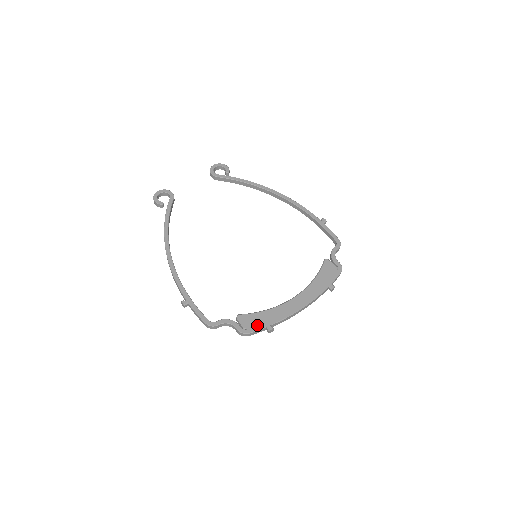
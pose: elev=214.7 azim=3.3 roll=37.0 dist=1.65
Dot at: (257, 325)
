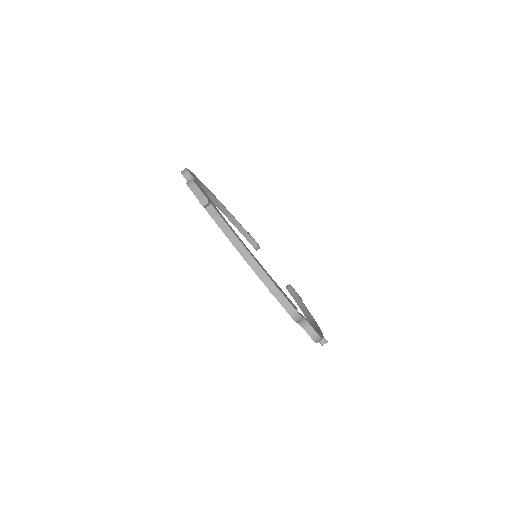
Dot at: (205, 194)
